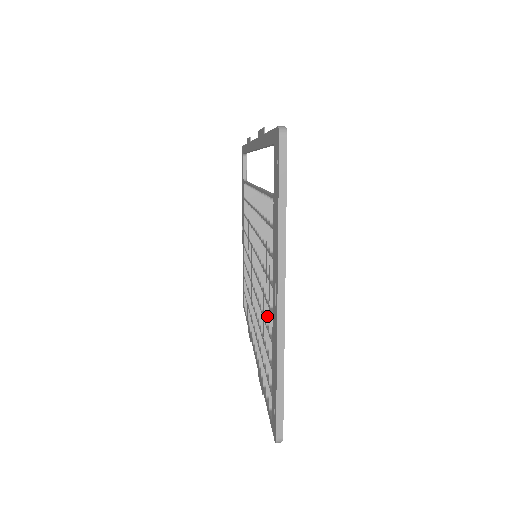
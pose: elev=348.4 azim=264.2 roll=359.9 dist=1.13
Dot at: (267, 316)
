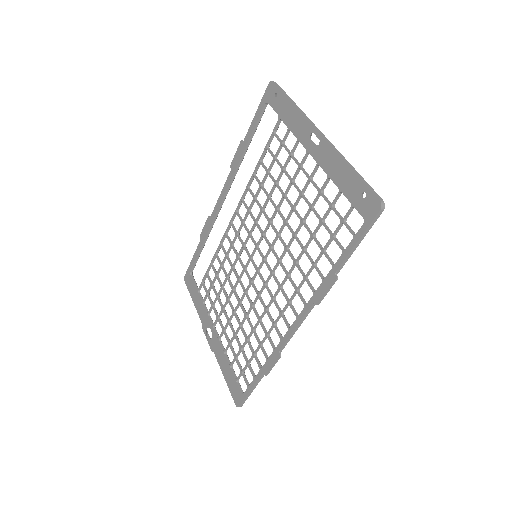
Dot at: (307, 201)
